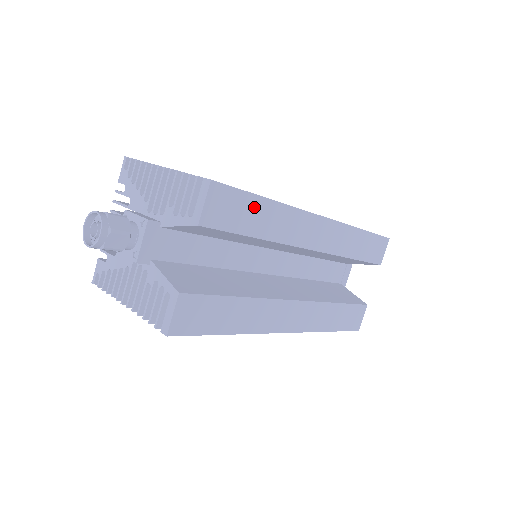
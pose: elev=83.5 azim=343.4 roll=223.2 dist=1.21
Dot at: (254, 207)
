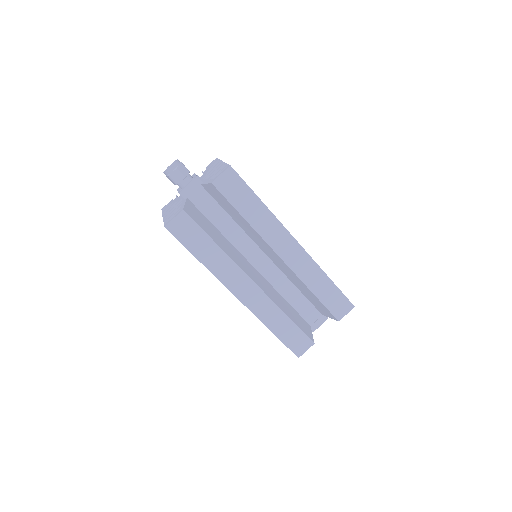
Dot at: (250, 198)
